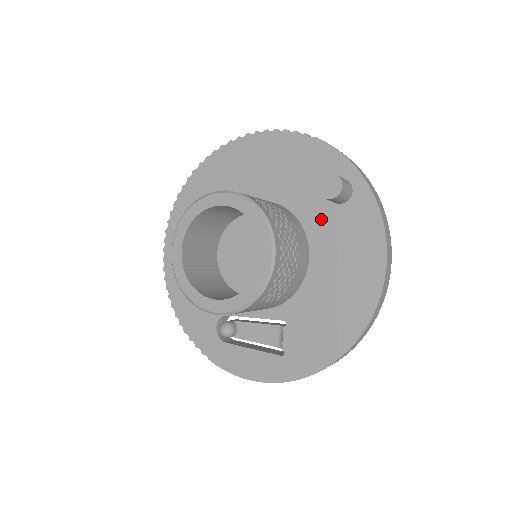
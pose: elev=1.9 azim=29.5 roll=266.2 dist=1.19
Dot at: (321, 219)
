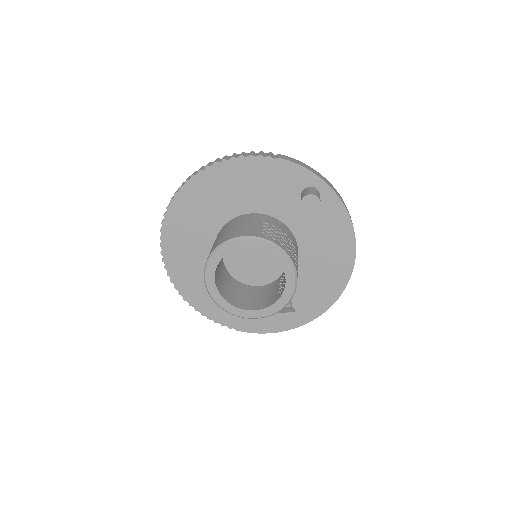
Dot at: (300, 218)
